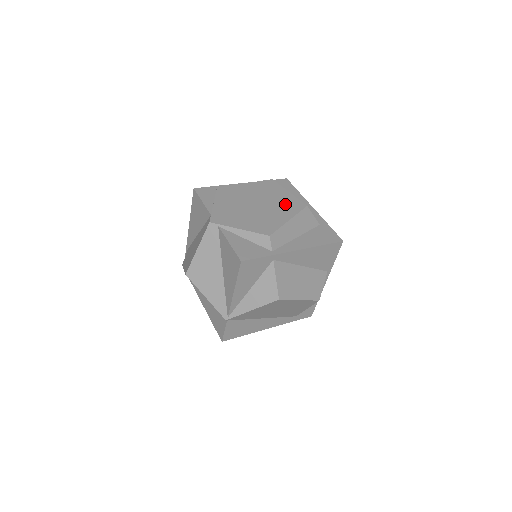
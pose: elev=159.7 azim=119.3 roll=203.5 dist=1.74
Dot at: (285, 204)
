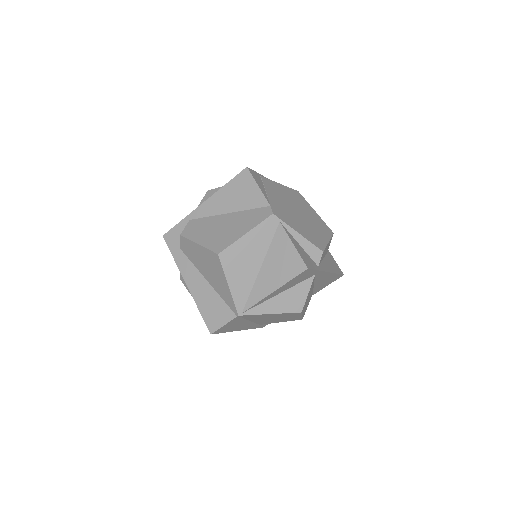
Dot at: (319, 223)
